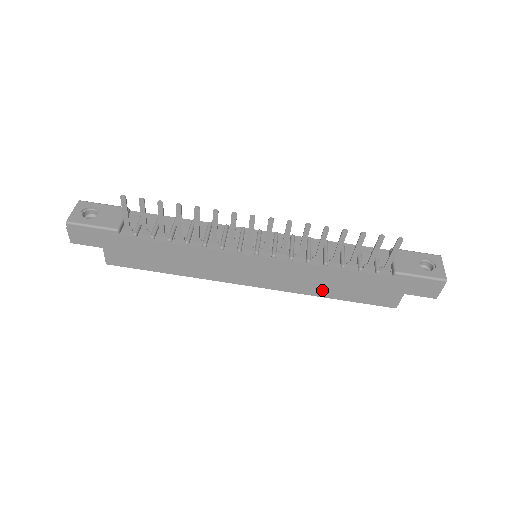
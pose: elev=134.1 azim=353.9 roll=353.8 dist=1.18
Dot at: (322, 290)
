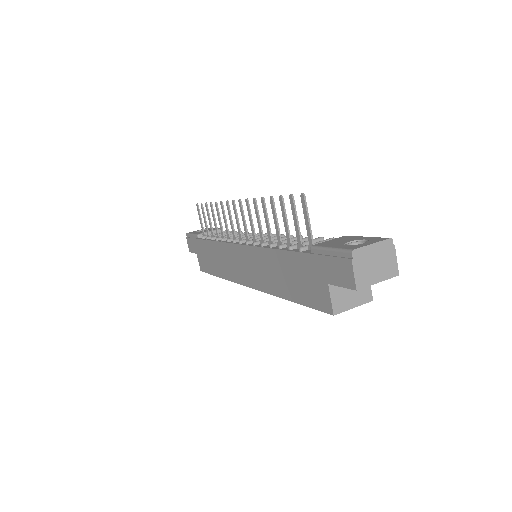
Dot at: (279, 286)
